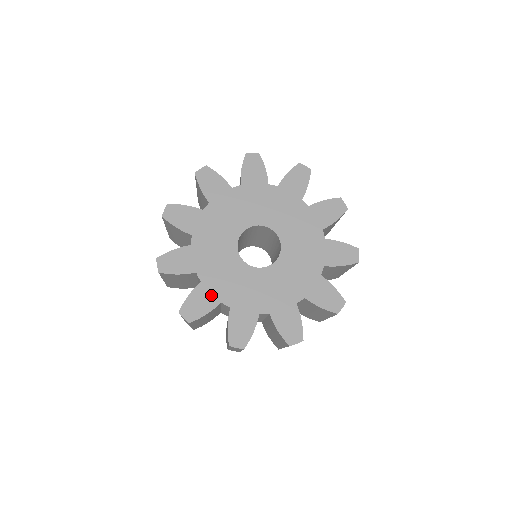
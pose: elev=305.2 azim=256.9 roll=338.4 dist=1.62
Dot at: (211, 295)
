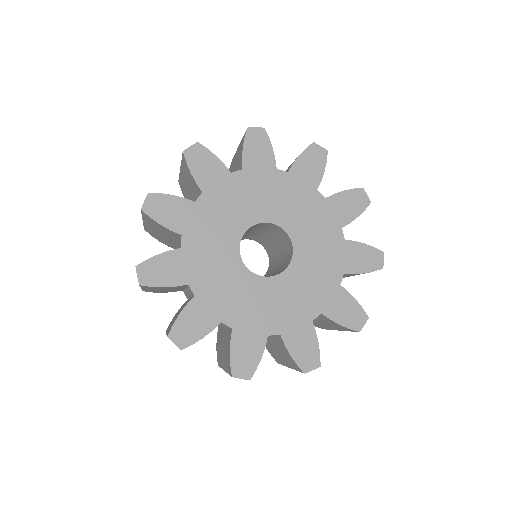
Dot at: (182, 269)
